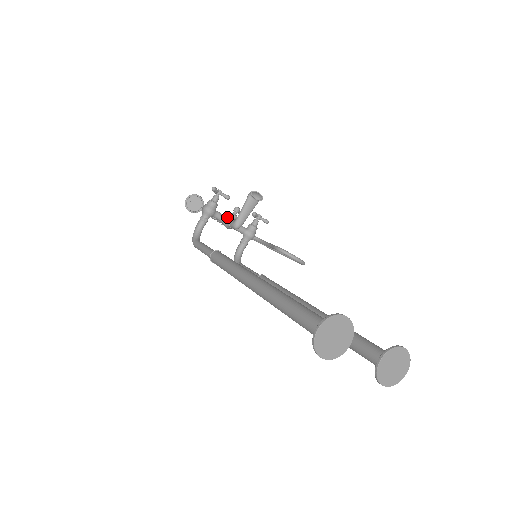
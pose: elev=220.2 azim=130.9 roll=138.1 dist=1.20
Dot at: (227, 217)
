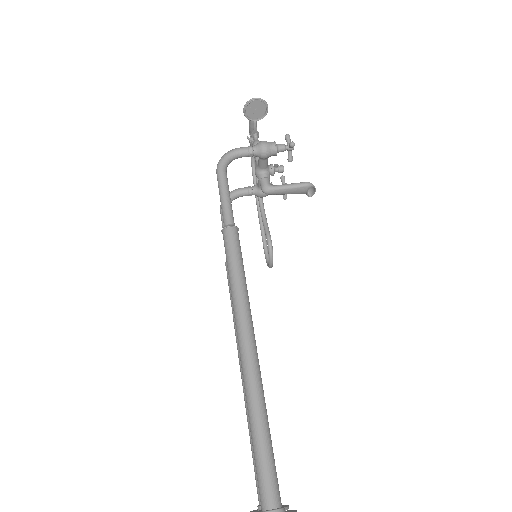
Dot at: (268, 168)
